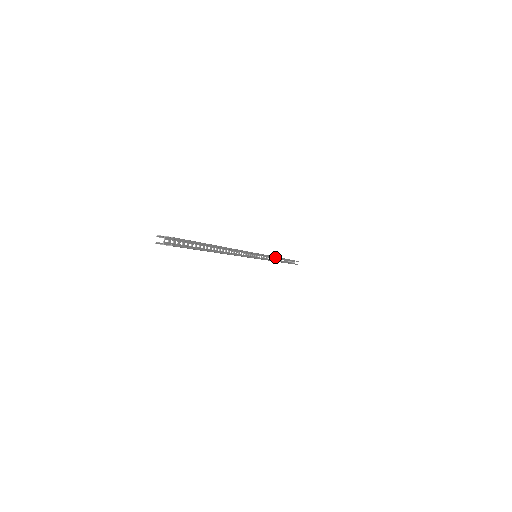
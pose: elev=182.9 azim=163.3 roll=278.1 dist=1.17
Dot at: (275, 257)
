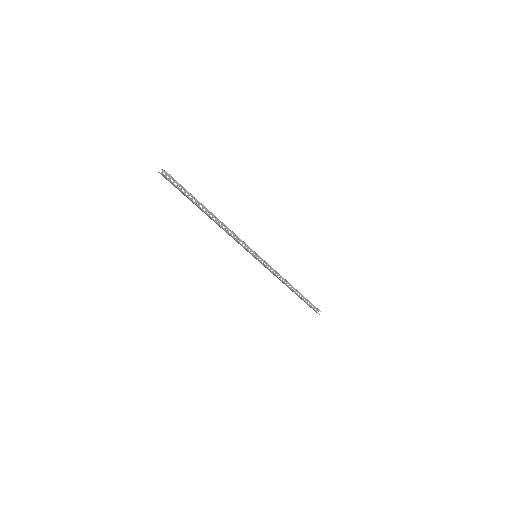
Dot at: (280, 275)
